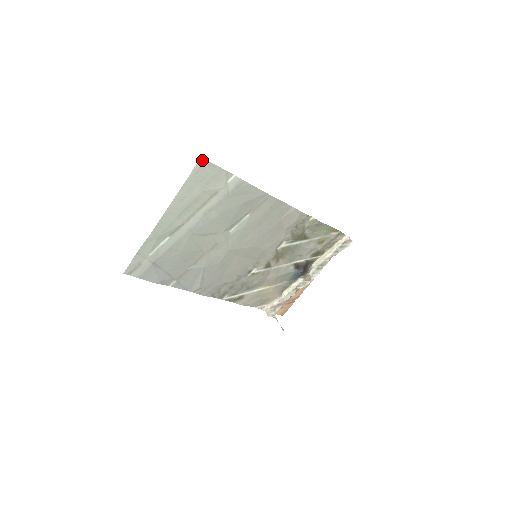
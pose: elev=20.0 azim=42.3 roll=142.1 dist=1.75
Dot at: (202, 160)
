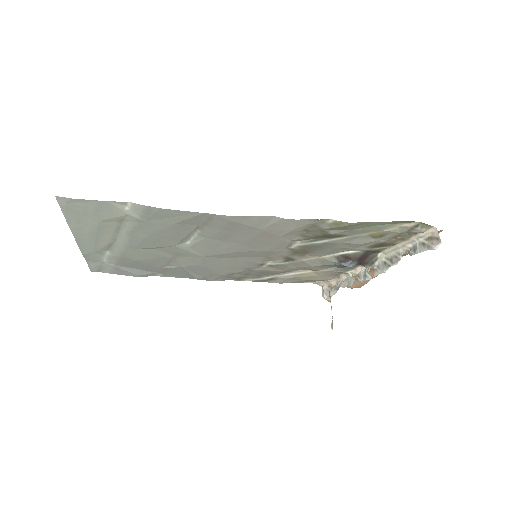
Dot at: (60, 198)
